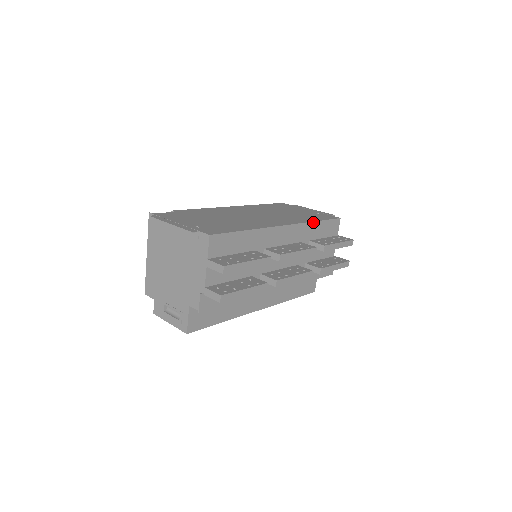
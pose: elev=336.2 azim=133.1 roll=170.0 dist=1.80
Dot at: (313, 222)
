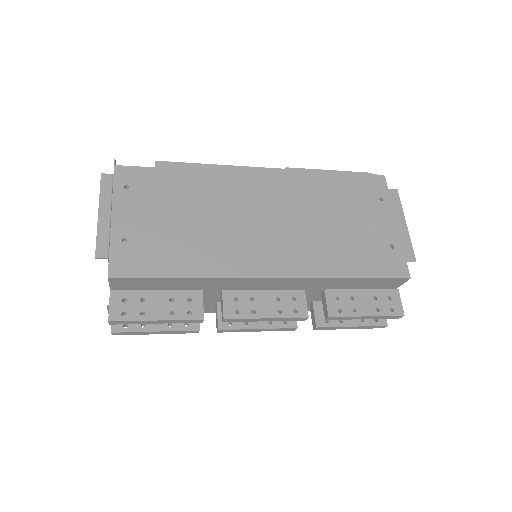
Dot at: (338, 278)
